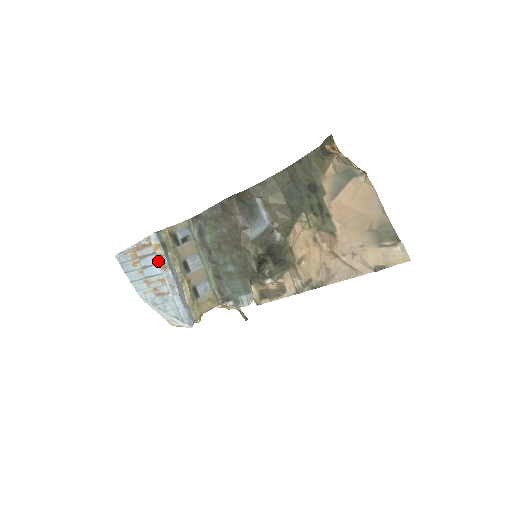
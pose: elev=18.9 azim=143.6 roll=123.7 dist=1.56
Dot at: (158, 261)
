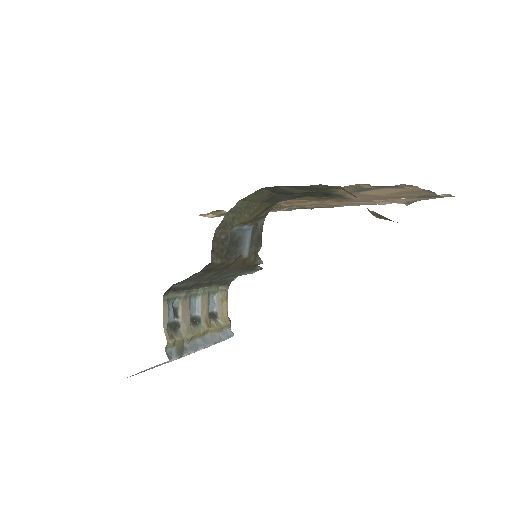
Dot at: occluded
